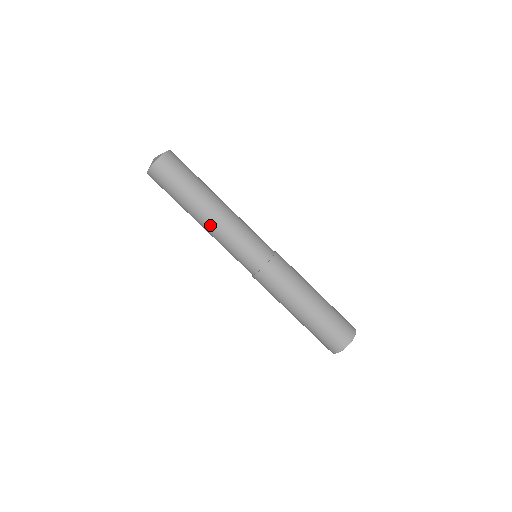
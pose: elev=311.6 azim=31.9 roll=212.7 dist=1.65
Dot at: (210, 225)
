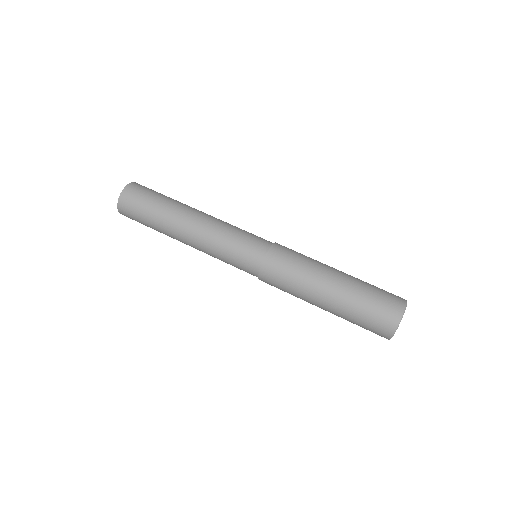
Dot at: (192, 238)
